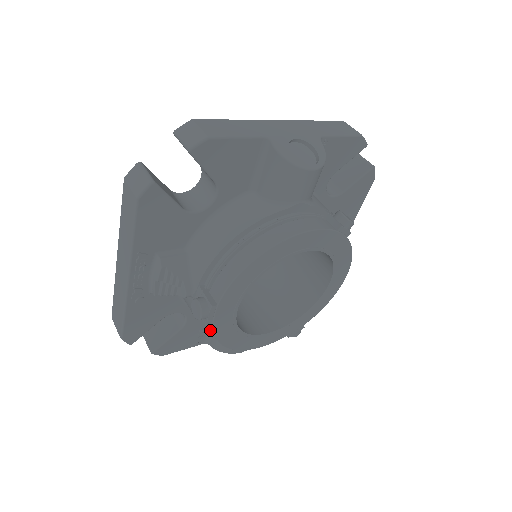
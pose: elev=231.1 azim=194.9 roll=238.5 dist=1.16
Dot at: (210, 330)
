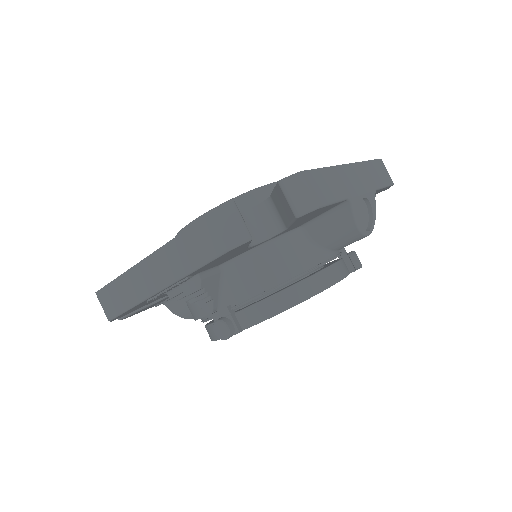
Dot at: occluded
